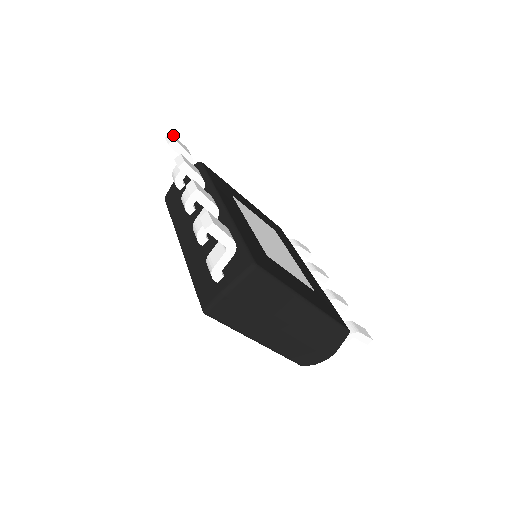
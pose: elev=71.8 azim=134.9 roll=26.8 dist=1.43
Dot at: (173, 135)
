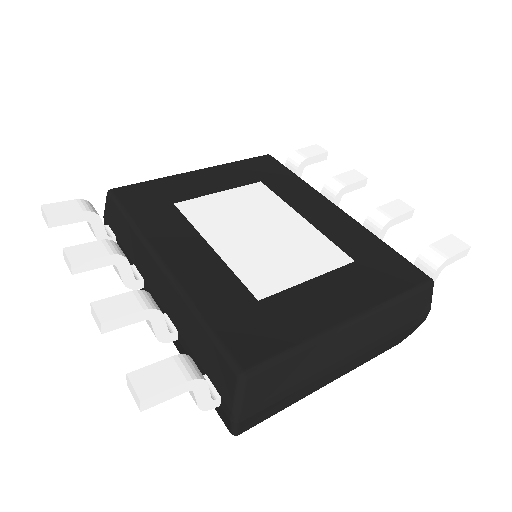
Dot at: (45, 207)
